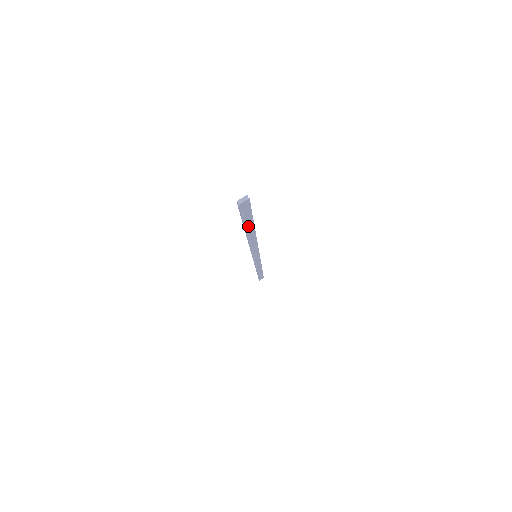
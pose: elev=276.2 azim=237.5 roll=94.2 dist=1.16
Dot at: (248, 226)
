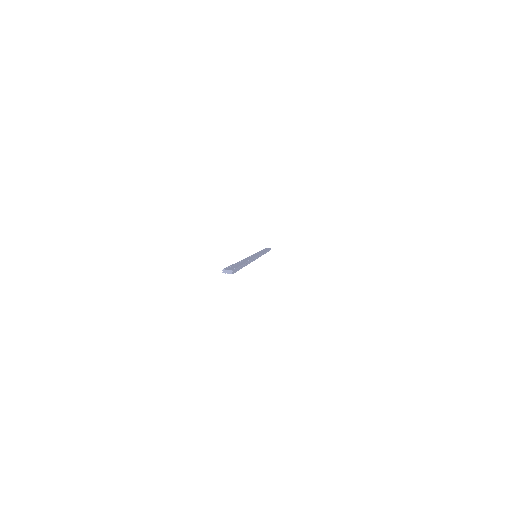
Dot at: occluded
